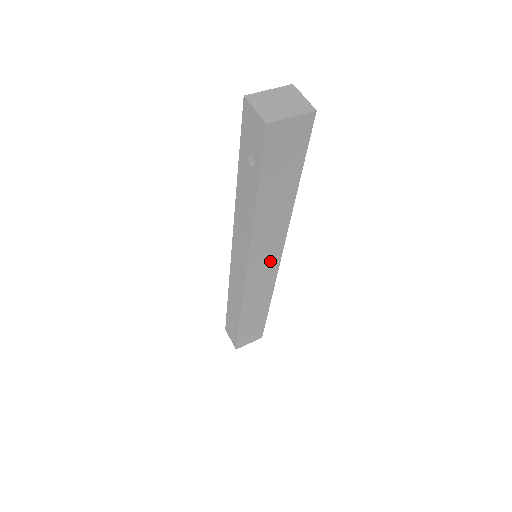
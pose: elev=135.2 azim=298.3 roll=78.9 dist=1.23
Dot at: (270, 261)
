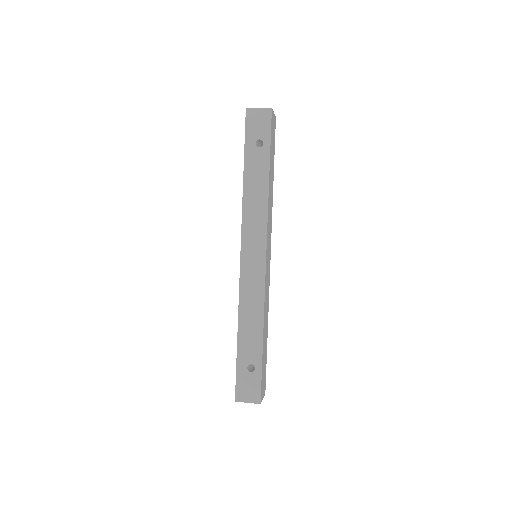
Dot at: (269, 251)
